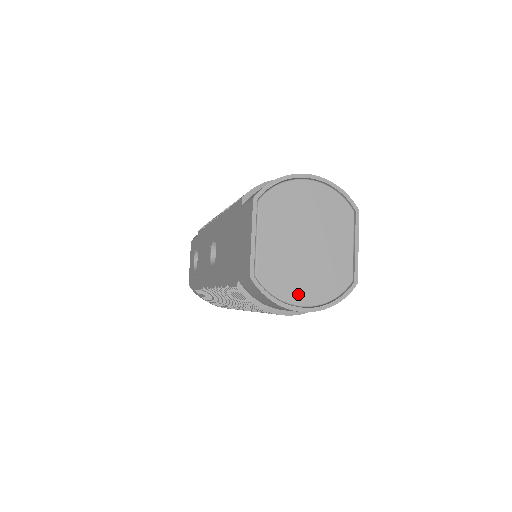
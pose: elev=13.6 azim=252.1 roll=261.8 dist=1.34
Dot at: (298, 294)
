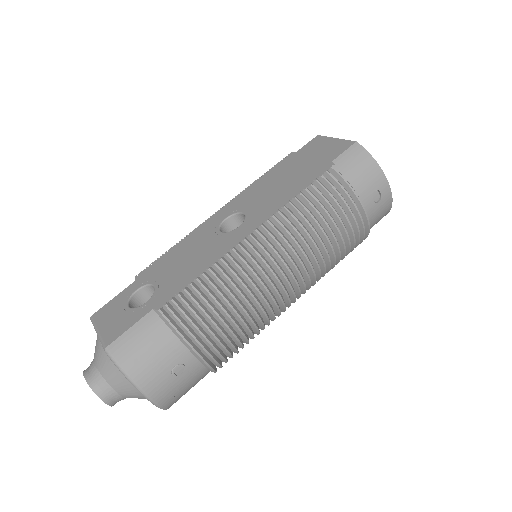
Dot at: occluded
